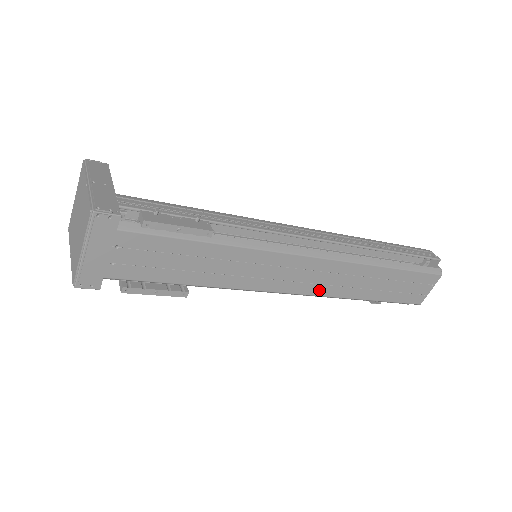
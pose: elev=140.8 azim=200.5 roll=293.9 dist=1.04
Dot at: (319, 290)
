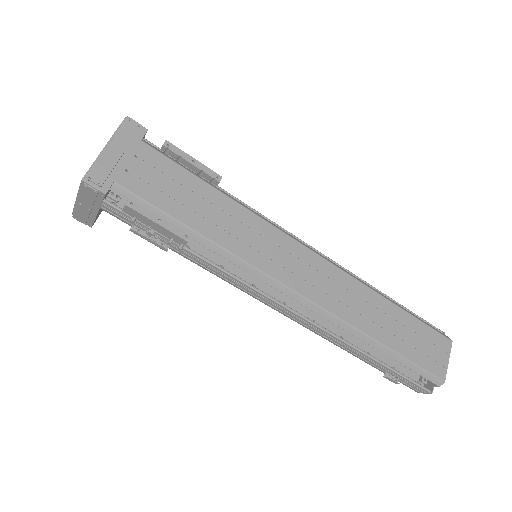
Dot at: (325, 301)
